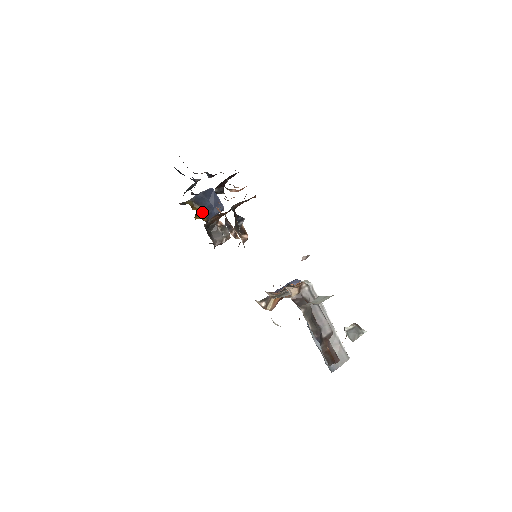
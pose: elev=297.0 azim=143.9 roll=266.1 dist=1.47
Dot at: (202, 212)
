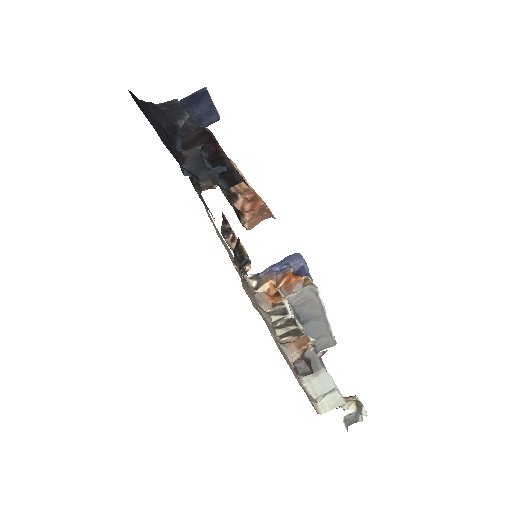
Dot at: occluded
